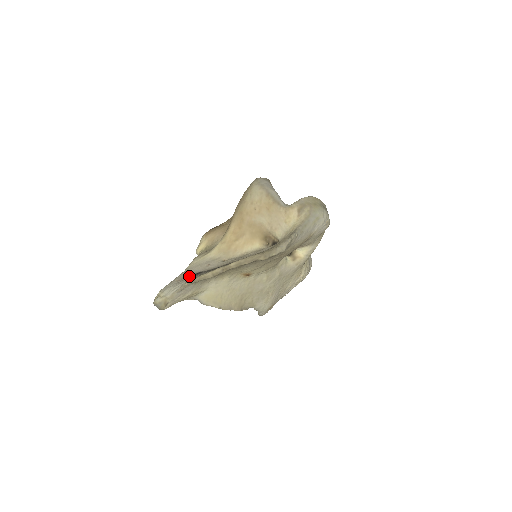
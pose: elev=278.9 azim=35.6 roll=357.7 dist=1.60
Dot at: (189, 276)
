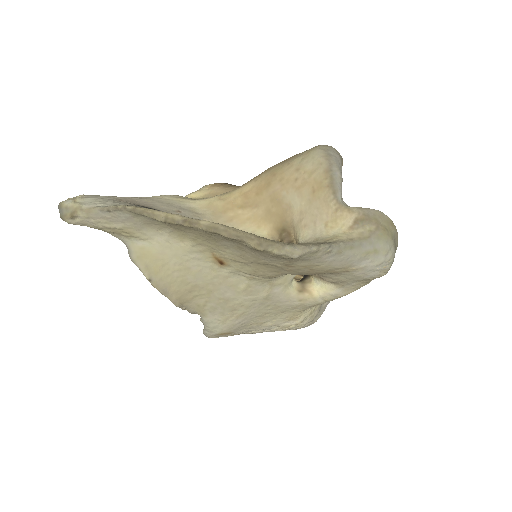
Dot at: (138, 204)
